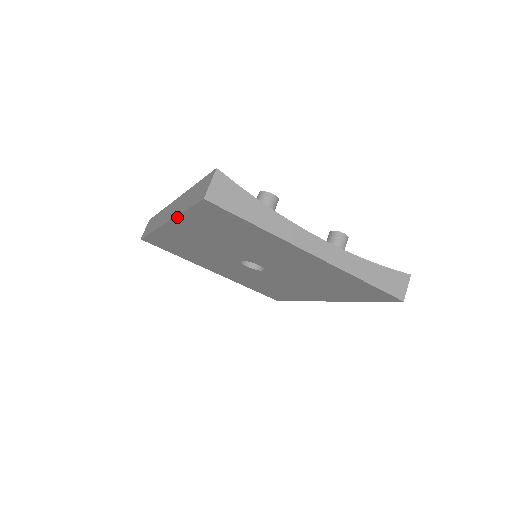
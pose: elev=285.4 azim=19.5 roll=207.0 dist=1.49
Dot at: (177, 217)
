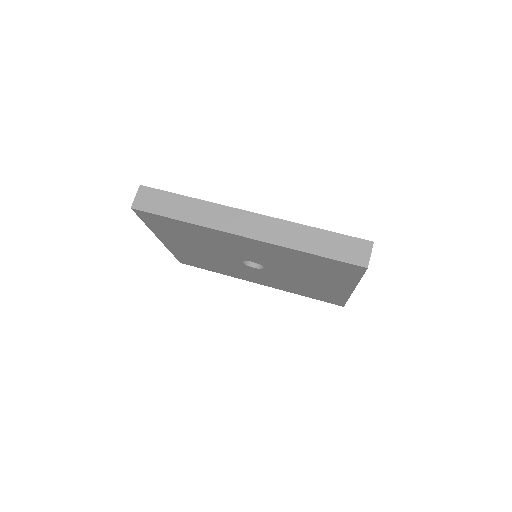
Dot at: (287, 248)
